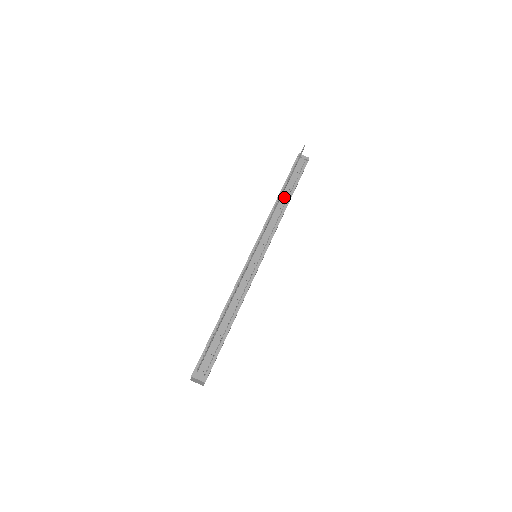
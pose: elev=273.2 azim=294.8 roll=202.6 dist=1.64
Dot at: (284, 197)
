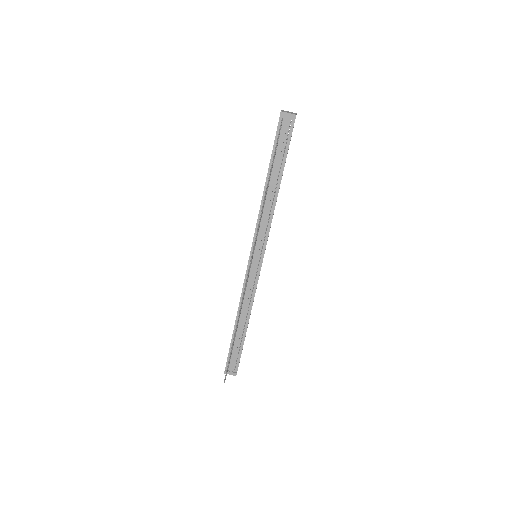
Dot at: (272, 185)
